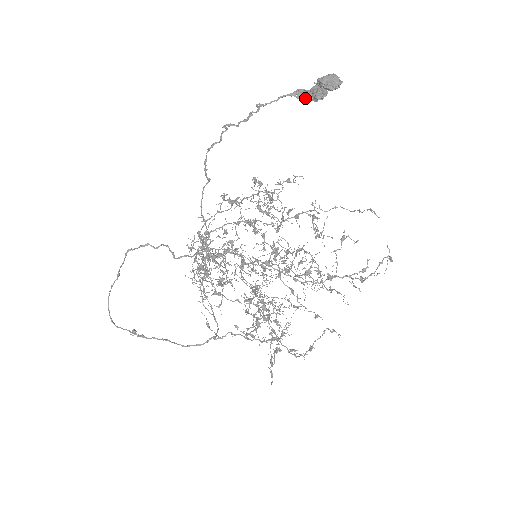
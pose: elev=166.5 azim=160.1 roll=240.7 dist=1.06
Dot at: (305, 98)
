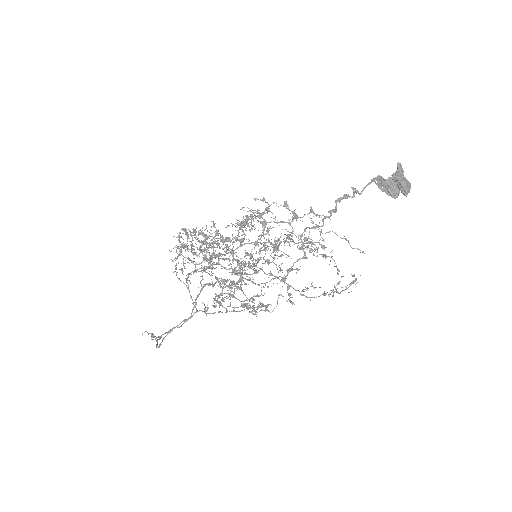
Dot at: (380, 185)
